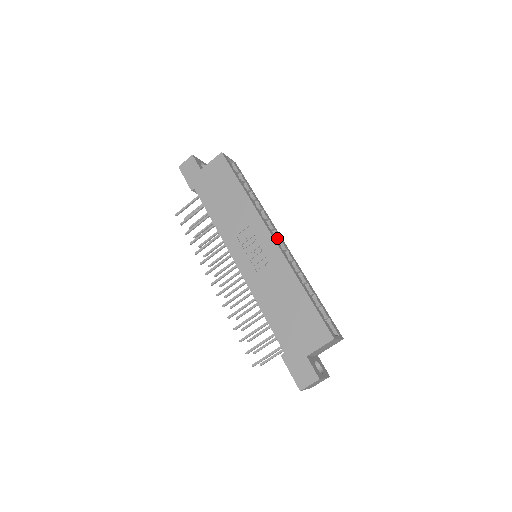
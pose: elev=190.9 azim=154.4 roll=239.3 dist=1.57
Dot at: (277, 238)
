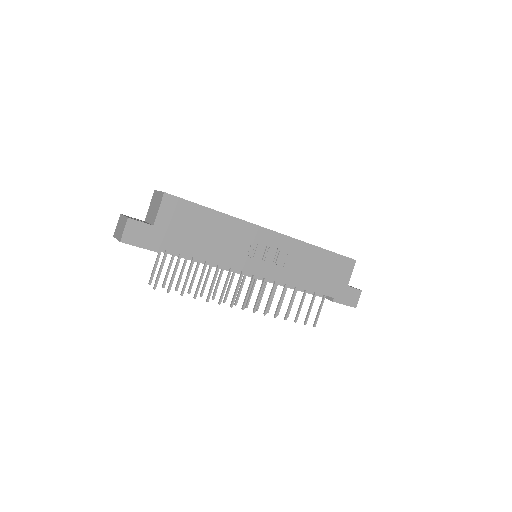
Dot at: occluded
